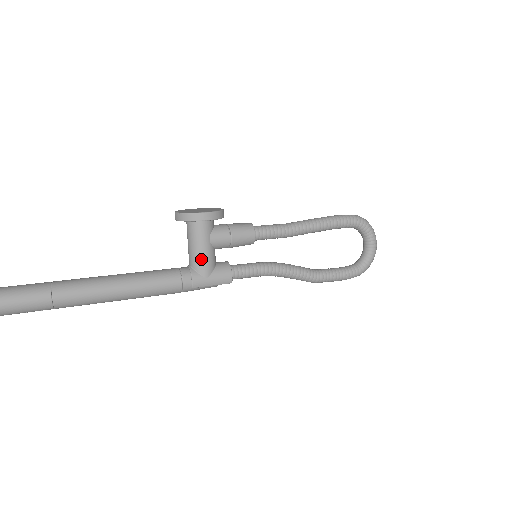
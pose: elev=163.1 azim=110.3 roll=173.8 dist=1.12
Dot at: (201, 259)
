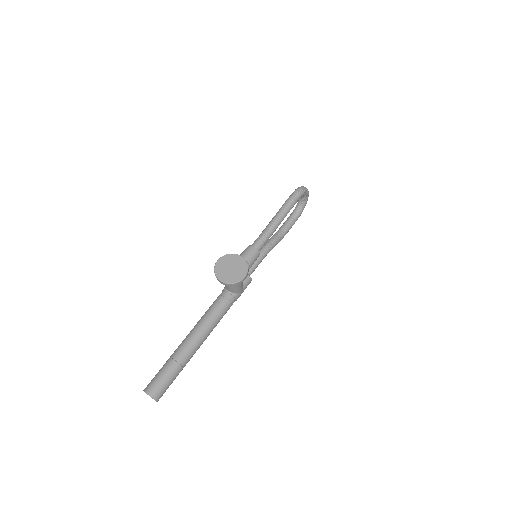
Dot at: (239, 289)
